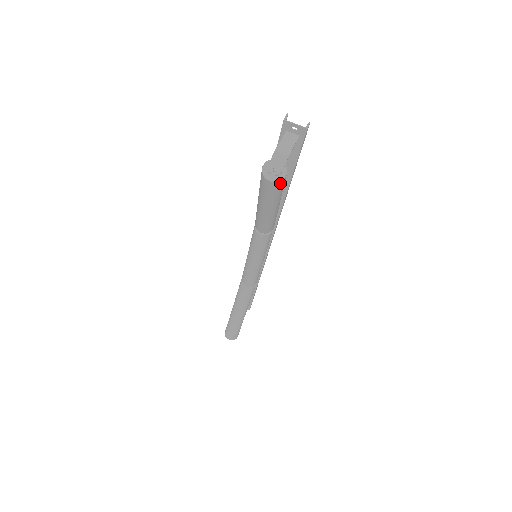
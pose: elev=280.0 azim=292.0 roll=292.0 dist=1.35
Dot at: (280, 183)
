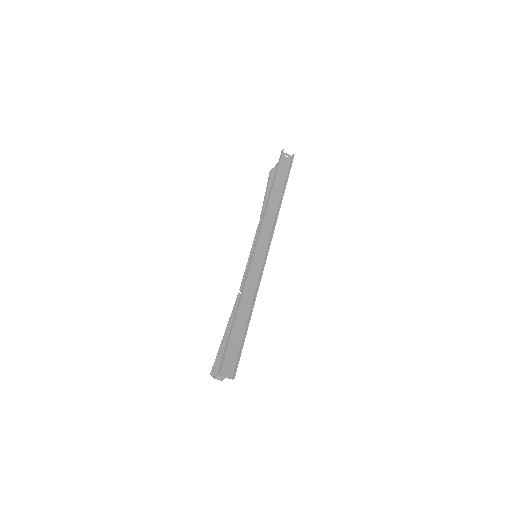
Dot at: occluded
